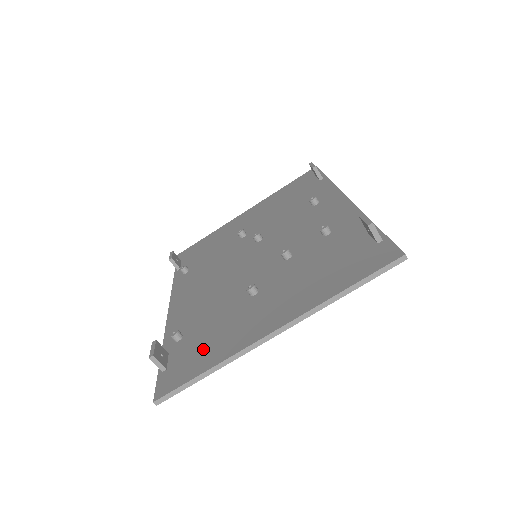
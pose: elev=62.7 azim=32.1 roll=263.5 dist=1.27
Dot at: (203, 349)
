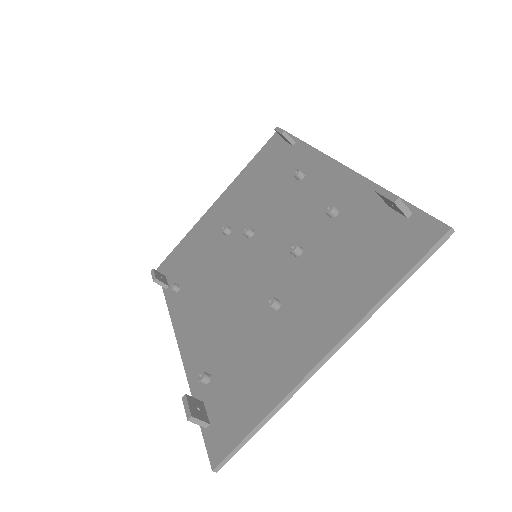
Dot at: (245, 391)
